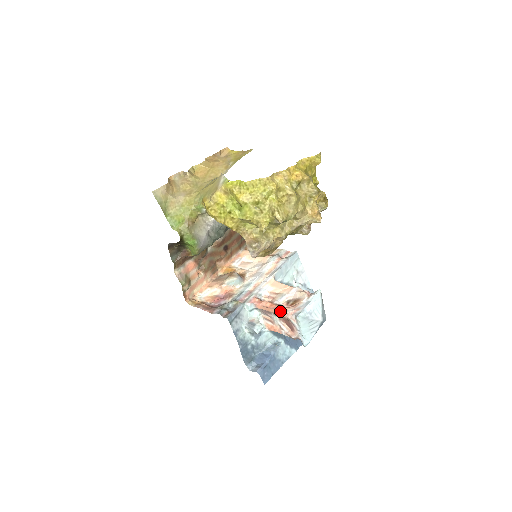
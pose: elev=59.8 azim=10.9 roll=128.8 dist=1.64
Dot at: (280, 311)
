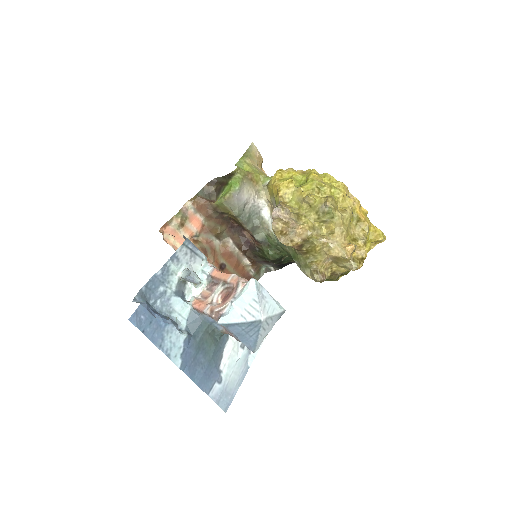
Dot at: (237, 275)
